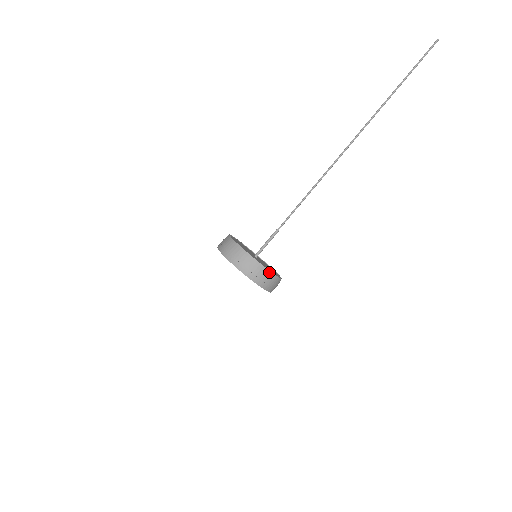
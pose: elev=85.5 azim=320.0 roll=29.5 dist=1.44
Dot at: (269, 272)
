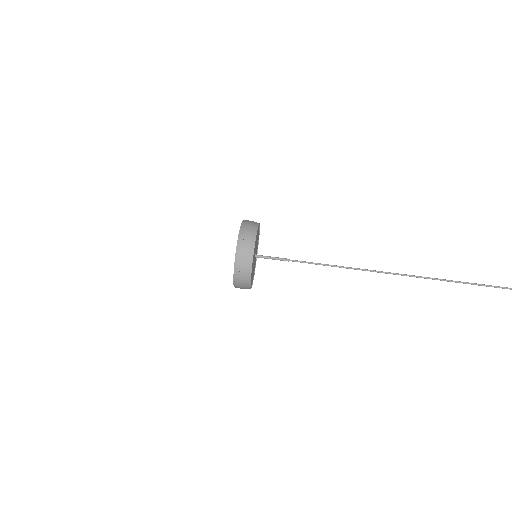
Dot at: (250, 279)
